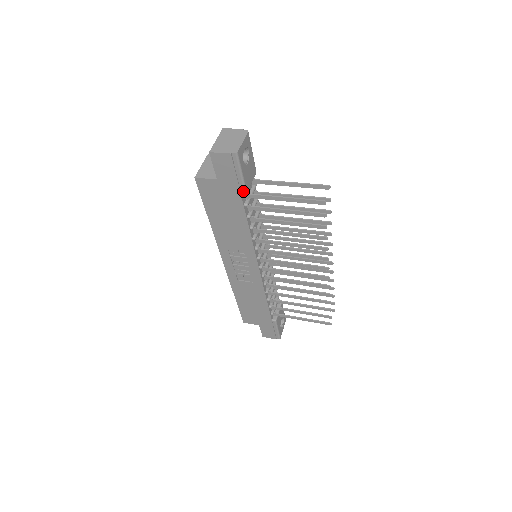
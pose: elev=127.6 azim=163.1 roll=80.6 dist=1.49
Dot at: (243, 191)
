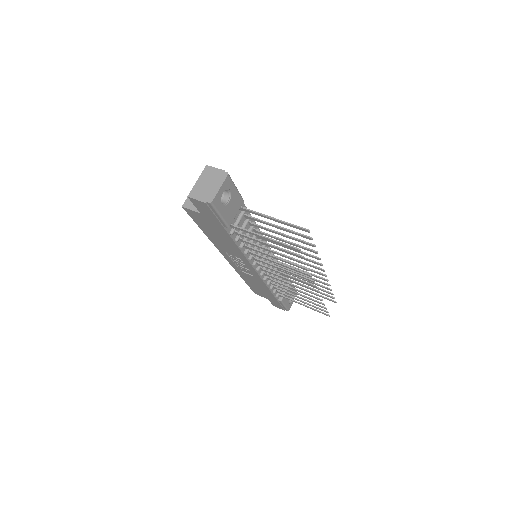
Dot at: (225, 226)
